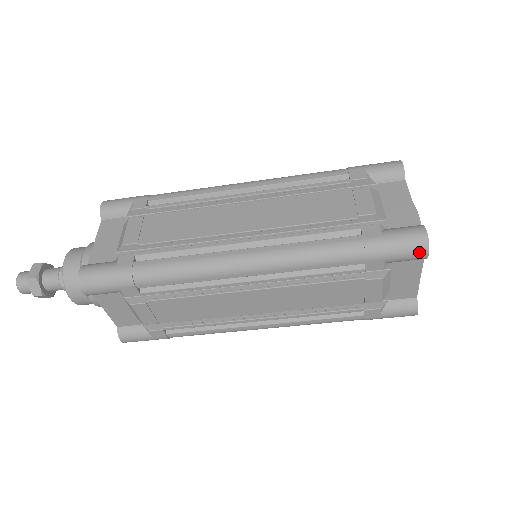
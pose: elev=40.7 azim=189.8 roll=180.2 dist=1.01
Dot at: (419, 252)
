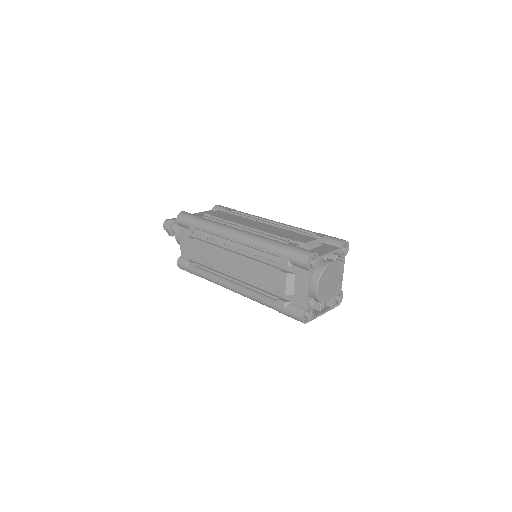
Dot at: (303, 260)
